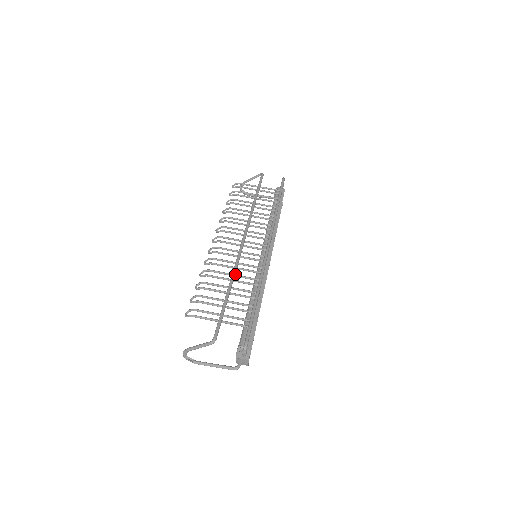
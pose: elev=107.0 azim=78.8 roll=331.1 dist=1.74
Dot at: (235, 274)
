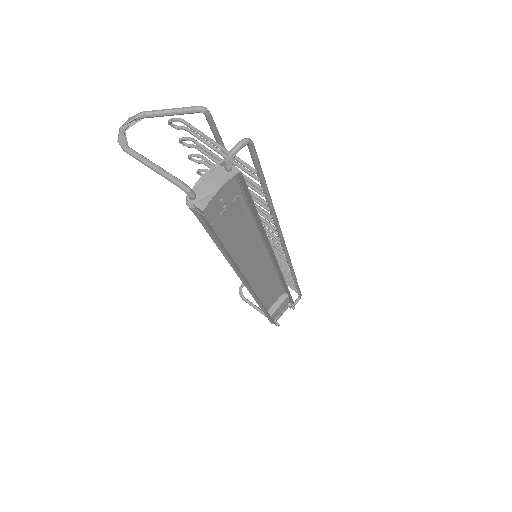
Dot at: occluded
